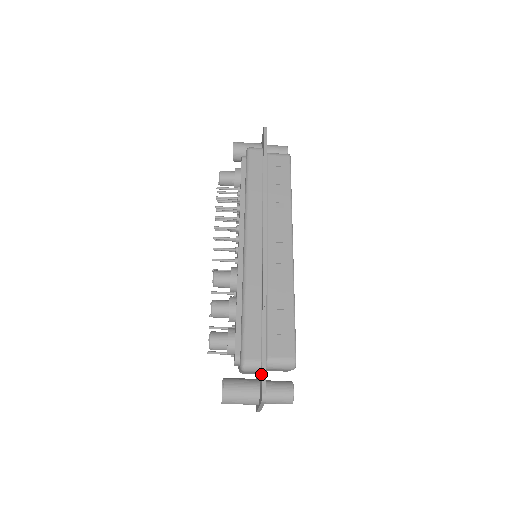
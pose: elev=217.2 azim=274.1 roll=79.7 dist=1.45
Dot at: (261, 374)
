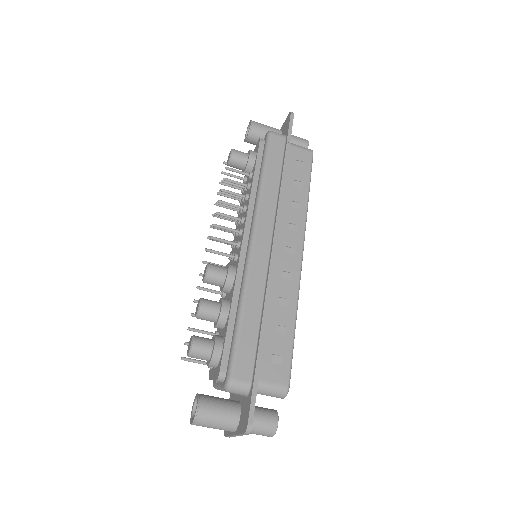
Dot at: (248, 399)
